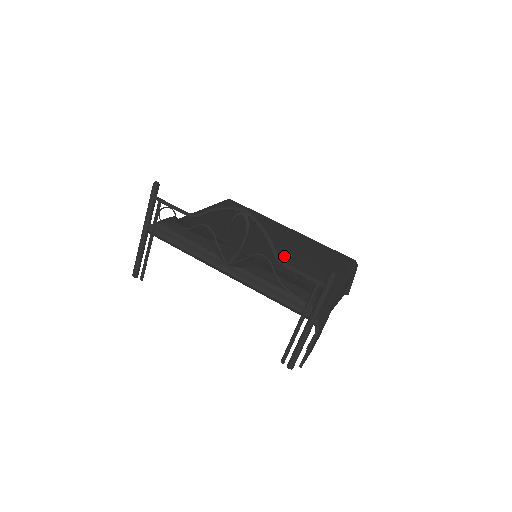
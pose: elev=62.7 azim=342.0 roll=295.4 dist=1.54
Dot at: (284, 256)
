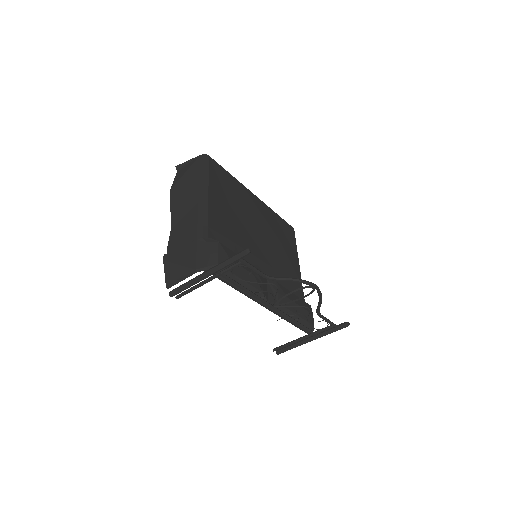
Dot at: (273, 253)
